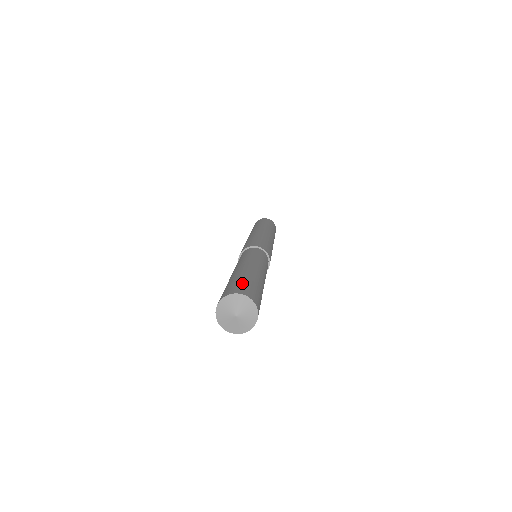
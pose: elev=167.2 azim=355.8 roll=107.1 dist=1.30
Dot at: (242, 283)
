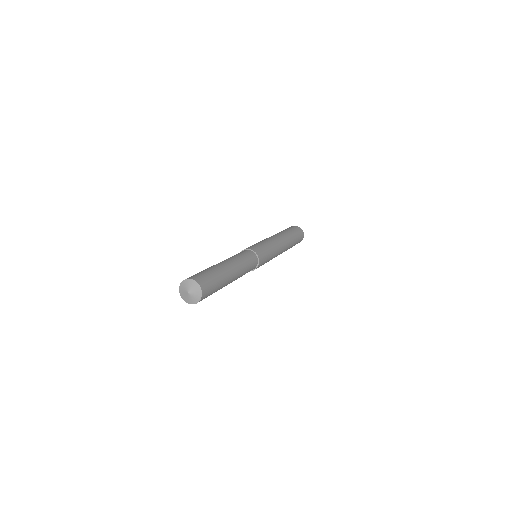
Dot at: (206, 275)
